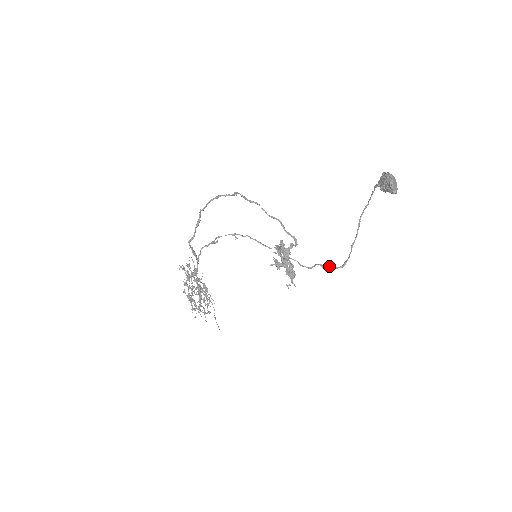
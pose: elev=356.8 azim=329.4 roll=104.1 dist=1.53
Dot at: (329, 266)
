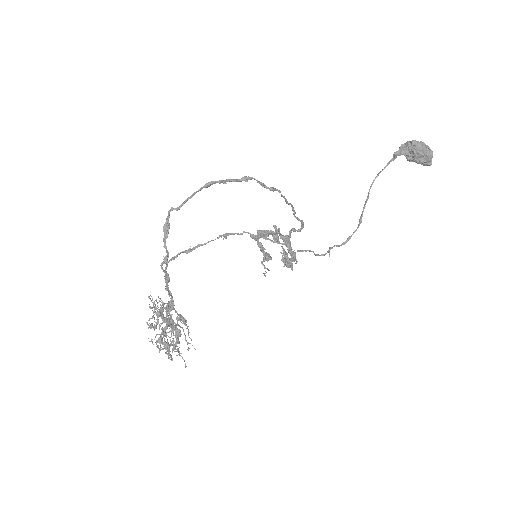
Dot at: (336, 246)
